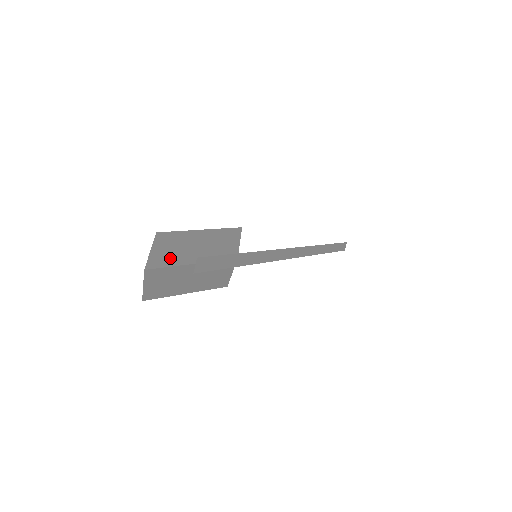
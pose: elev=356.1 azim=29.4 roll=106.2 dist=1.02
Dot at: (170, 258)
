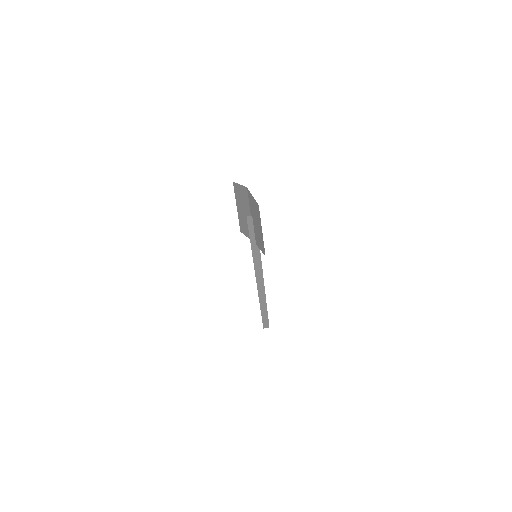
Dot at: (245, 198)
